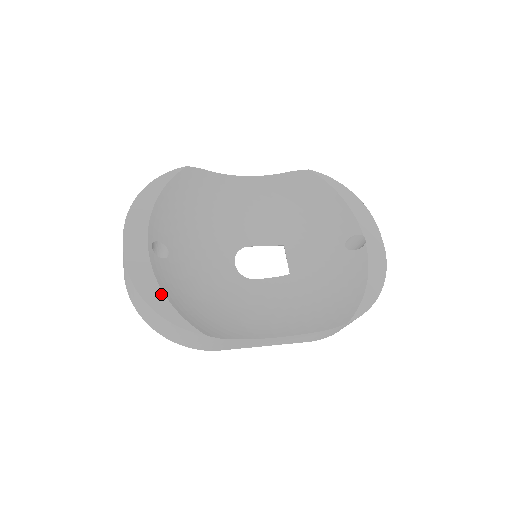
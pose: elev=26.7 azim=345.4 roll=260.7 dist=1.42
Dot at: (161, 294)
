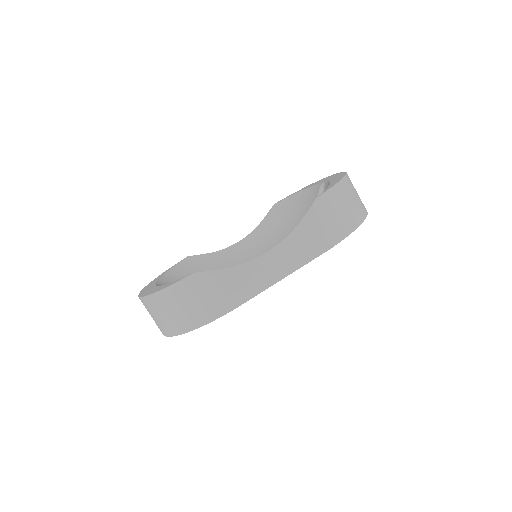
Dot at: (161, 286)
